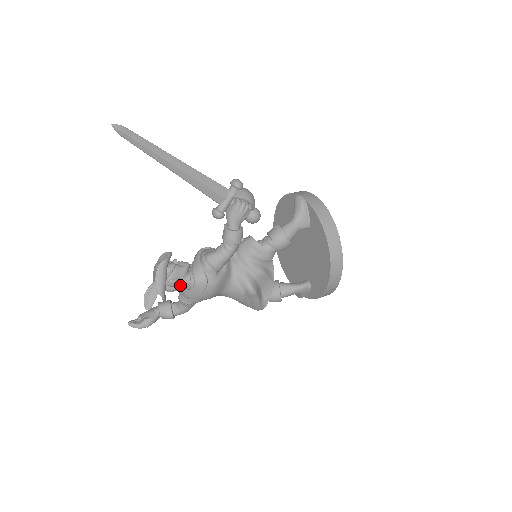
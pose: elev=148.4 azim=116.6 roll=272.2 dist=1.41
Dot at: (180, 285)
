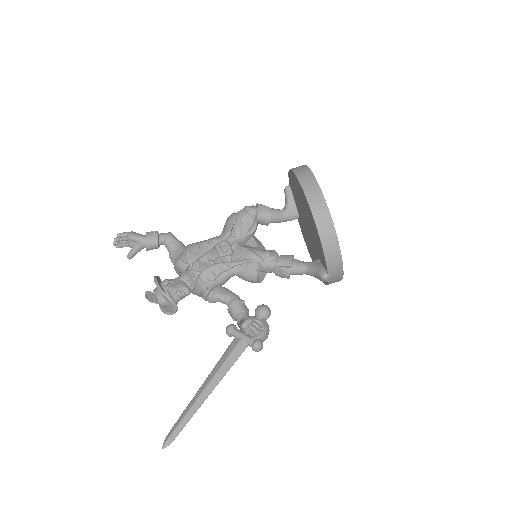
Dot at: occluded
